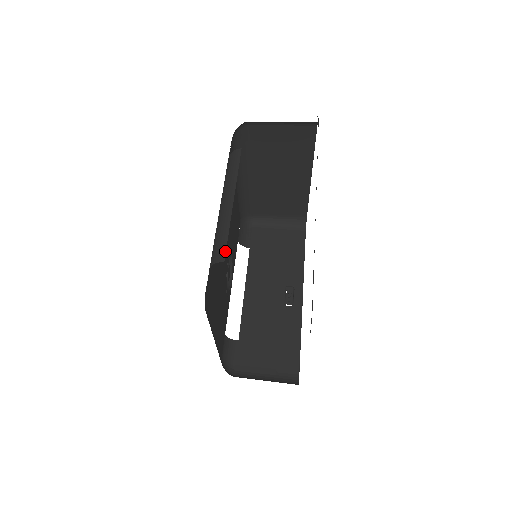
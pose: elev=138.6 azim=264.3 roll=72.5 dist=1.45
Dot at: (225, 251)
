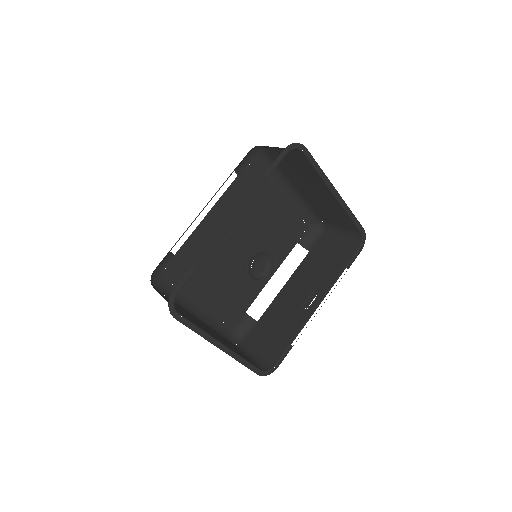
Dot at: occluded
